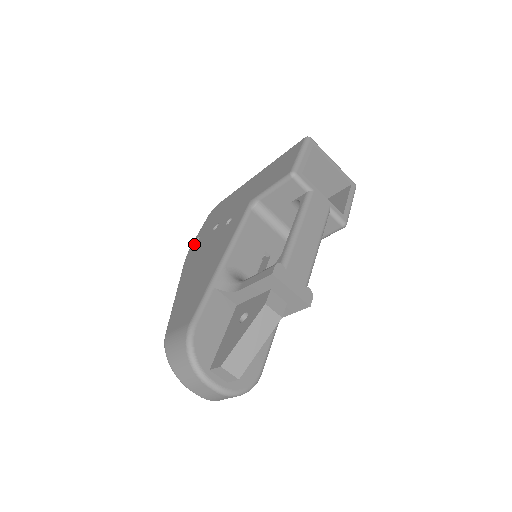
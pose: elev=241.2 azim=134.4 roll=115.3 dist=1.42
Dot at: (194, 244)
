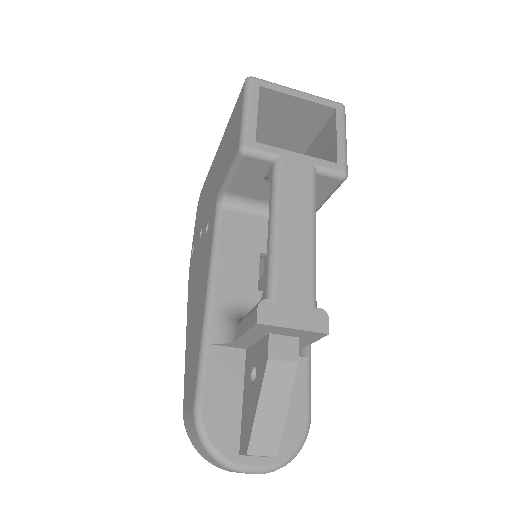
Dot at: (191, 257)
